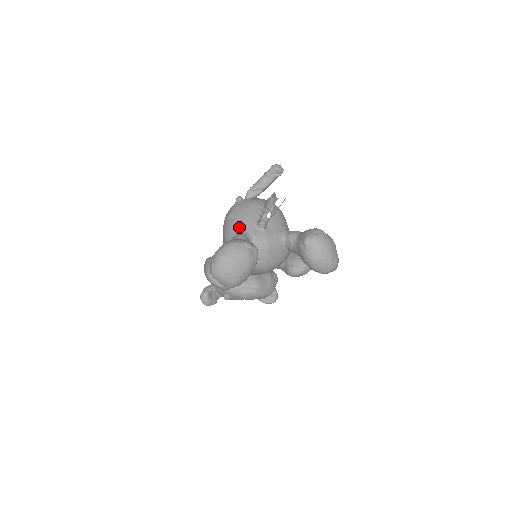
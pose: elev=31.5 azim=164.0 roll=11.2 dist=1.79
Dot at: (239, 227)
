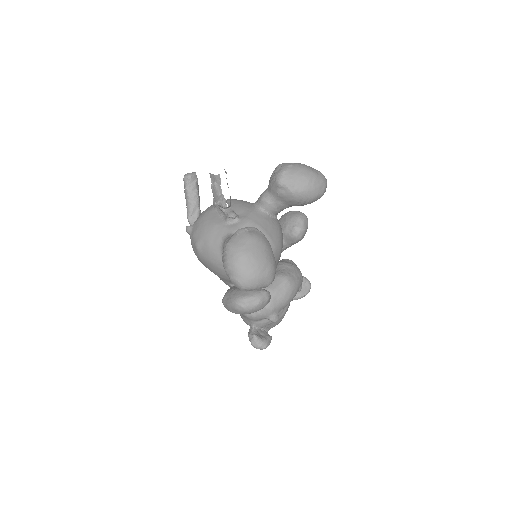
Dot at: (216, 241)
